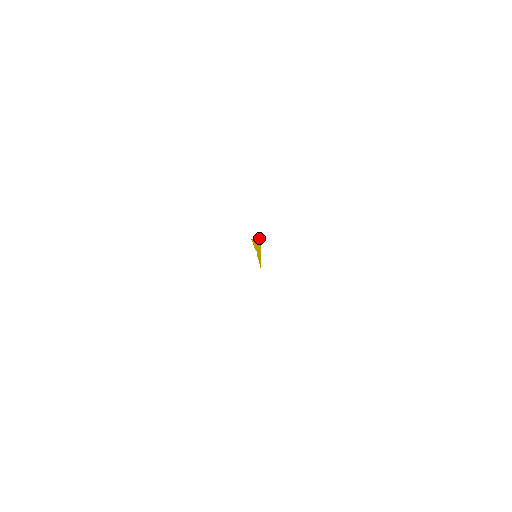
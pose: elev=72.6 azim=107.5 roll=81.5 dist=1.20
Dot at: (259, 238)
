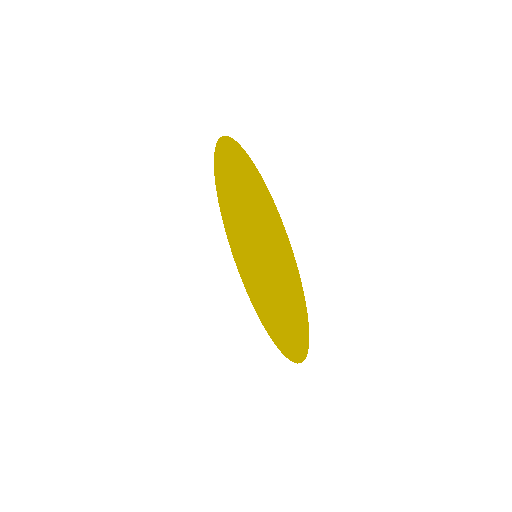
Dot at: (292, 357)
